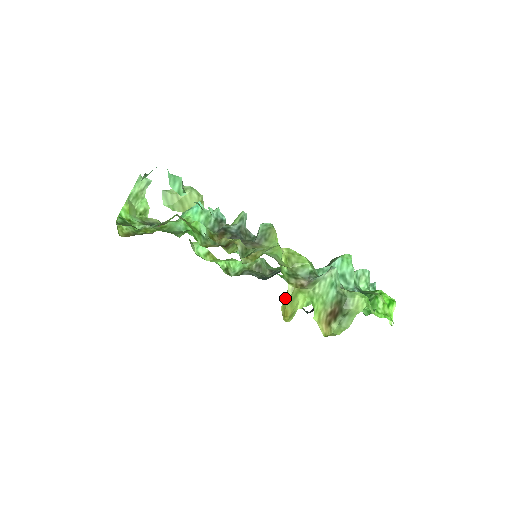
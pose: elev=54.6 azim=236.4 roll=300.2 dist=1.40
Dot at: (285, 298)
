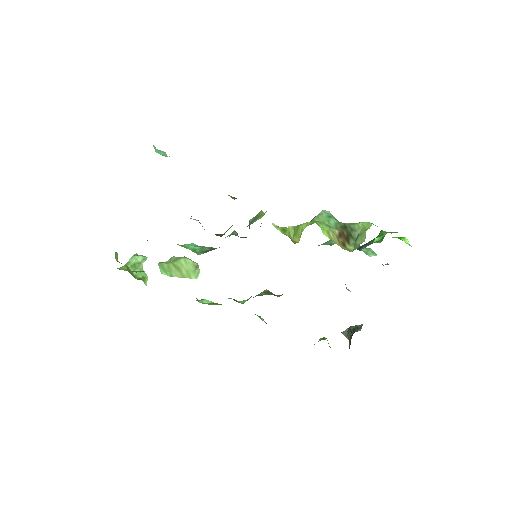
Dot at: (288, 231)
